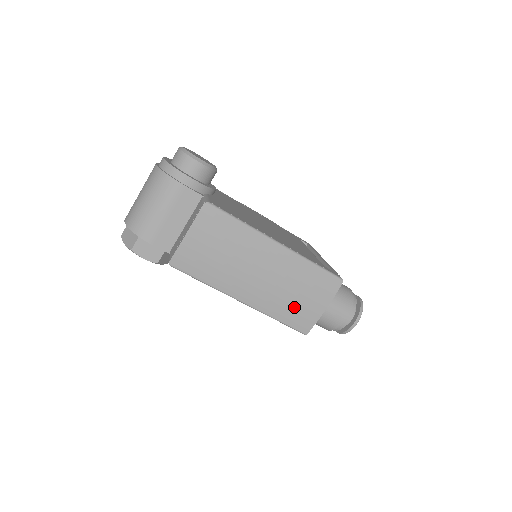
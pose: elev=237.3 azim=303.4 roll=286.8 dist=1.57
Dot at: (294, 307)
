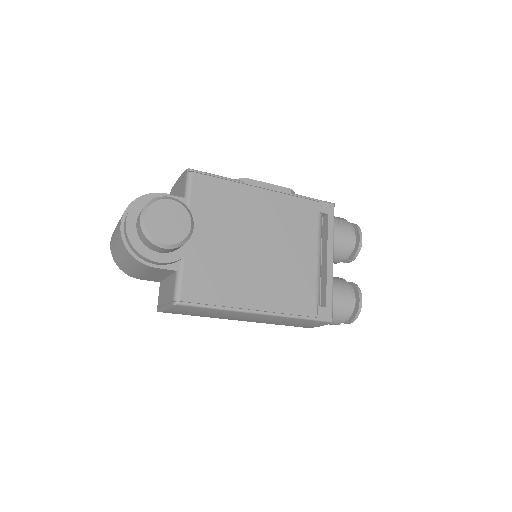
Dot at: occluded
